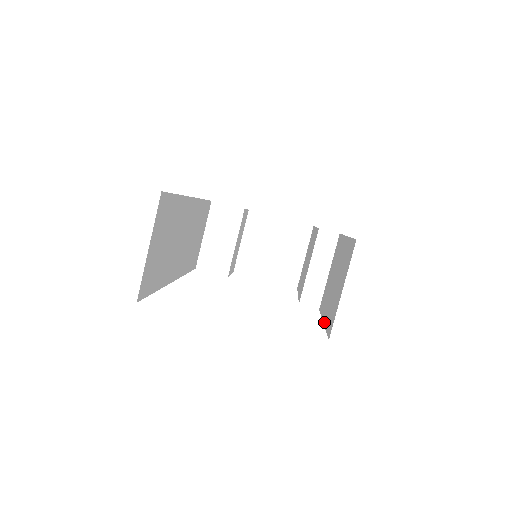
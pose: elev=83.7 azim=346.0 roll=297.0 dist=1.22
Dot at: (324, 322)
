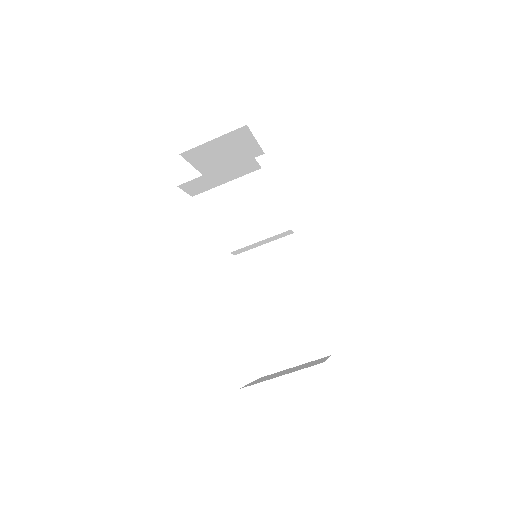
Dot at: (251, 302)
